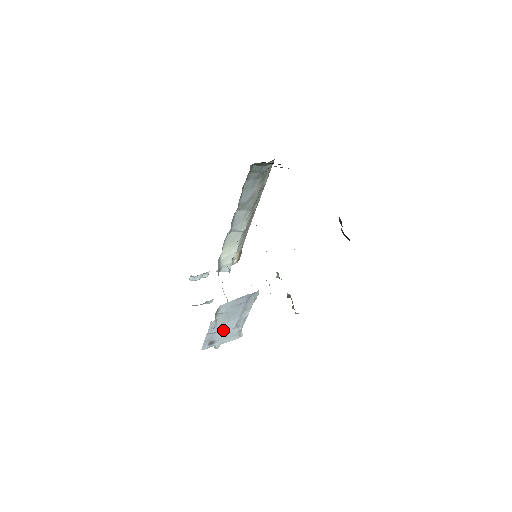
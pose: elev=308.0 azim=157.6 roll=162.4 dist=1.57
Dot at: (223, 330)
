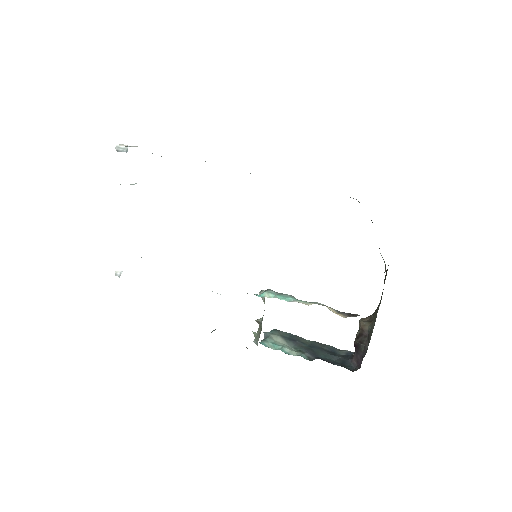
Dot at: occluded
